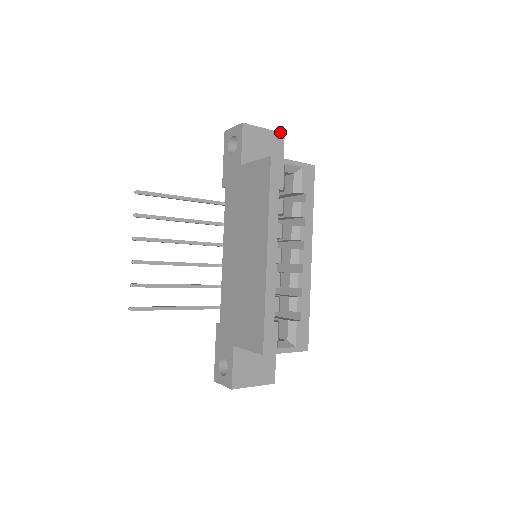
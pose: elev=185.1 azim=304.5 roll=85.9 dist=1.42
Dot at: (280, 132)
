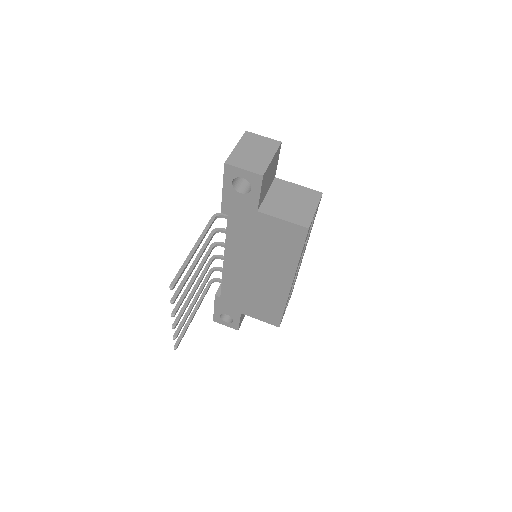
Dot at: (280, 145)
